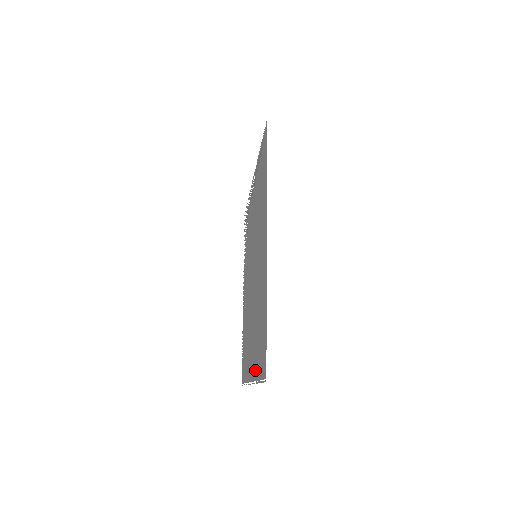
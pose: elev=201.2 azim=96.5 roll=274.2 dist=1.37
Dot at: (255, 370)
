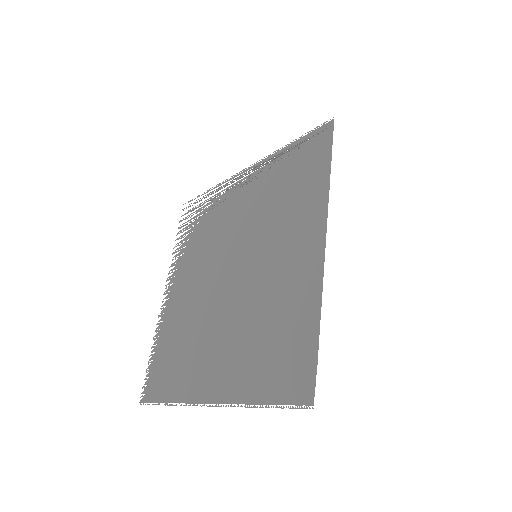
Dot at: (241, 390)
